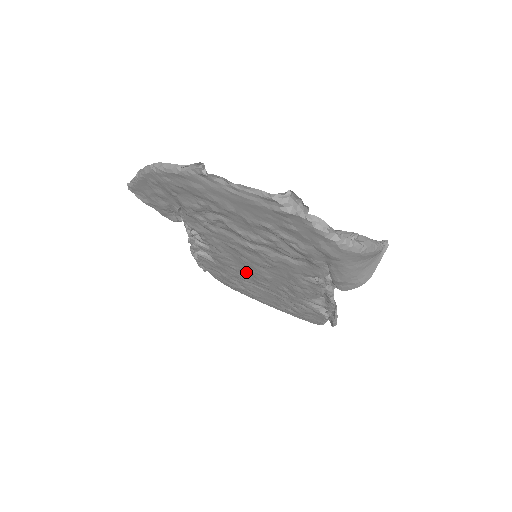
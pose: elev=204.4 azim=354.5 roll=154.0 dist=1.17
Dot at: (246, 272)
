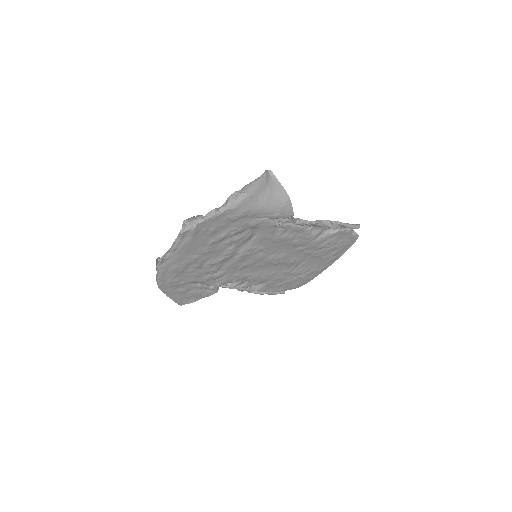
Dot at: (278, 267)
